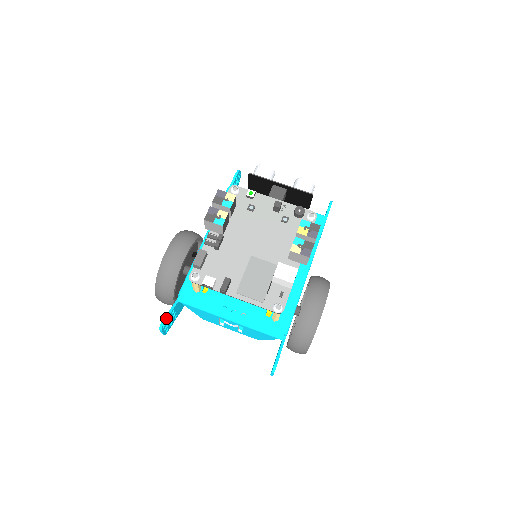
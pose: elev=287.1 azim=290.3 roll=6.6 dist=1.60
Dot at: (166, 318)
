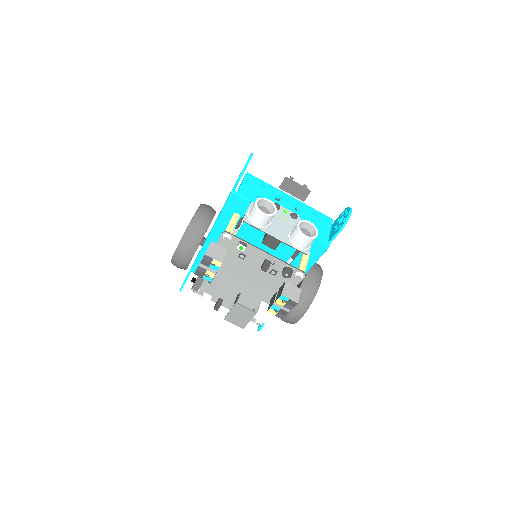
Dot at: occluded
